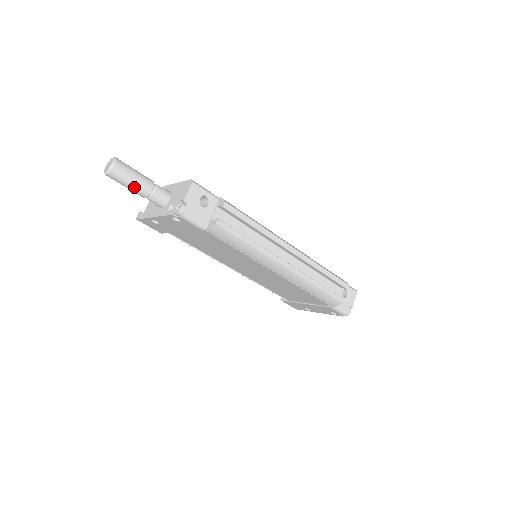
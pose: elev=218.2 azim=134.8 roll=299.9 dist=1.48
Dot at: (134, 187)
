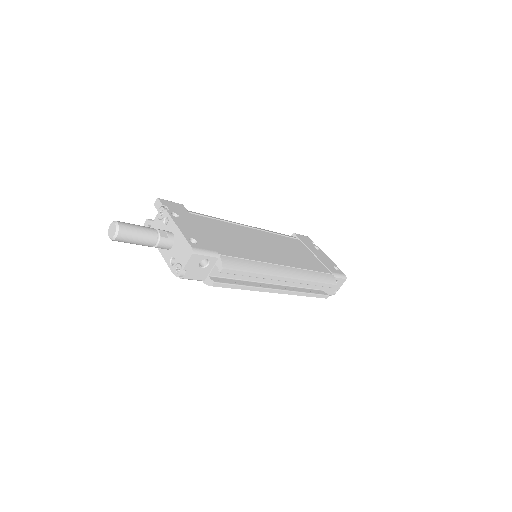
Dot at: (138, 244)
